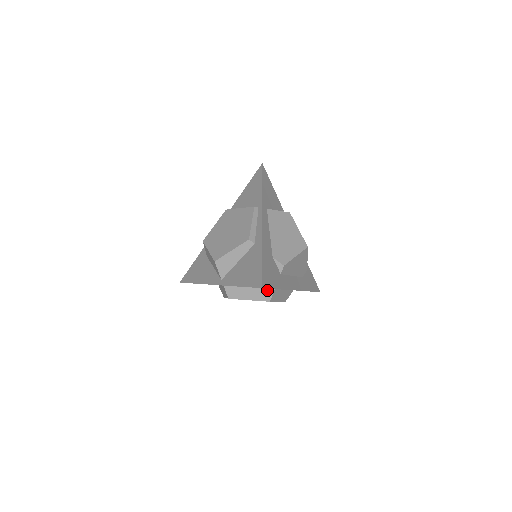
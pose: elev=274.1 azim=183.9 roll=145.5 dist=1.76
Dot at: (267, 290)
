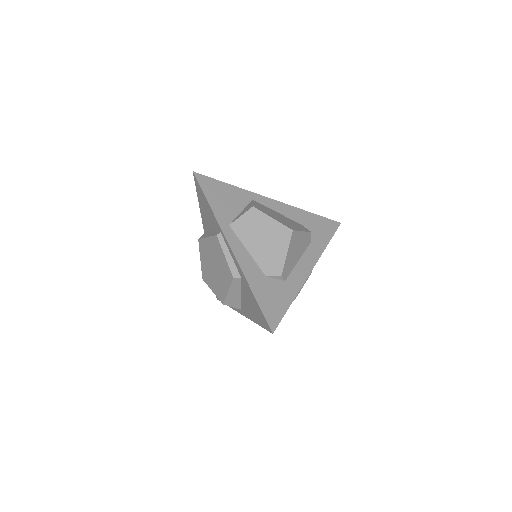
Dot at: occluded
